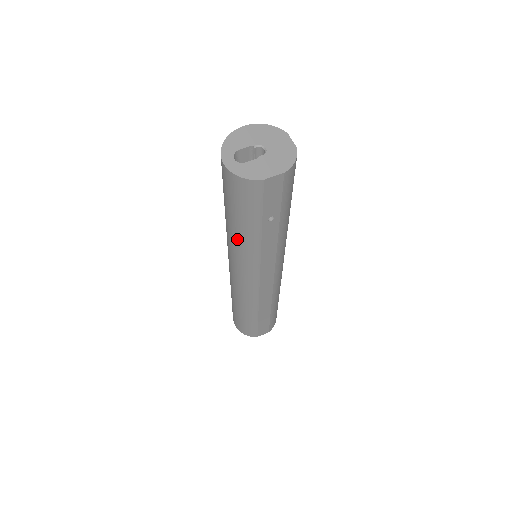
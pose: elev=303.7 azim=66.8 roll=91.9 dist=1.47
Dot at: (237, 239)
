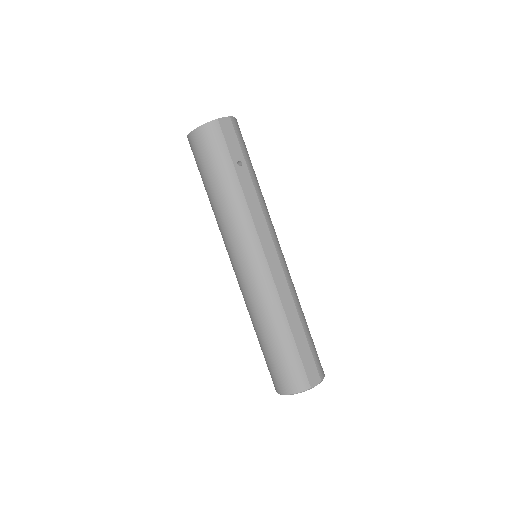
Dot at: (224, 203)
